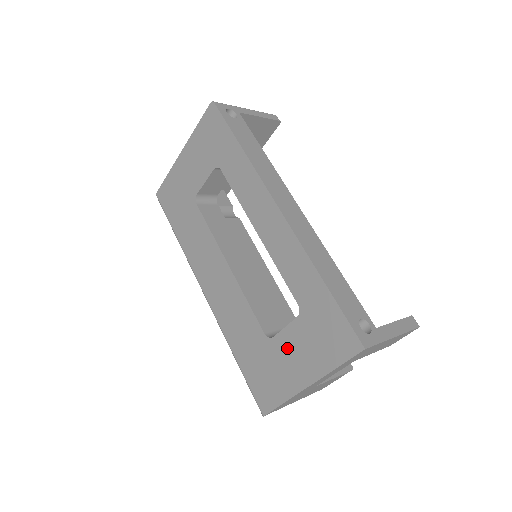
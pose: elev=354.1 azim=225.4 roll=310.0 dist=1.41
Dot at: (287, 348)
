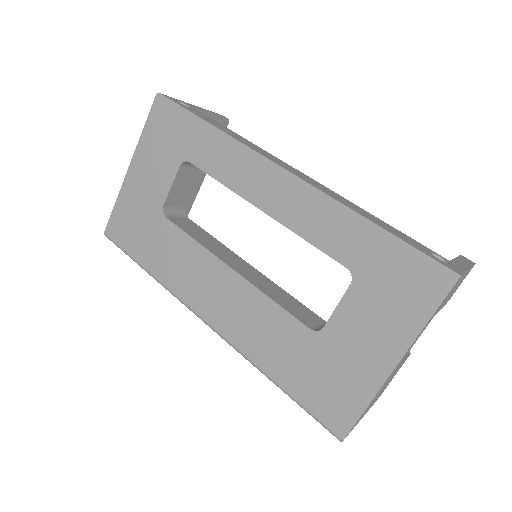
Dot at: (349, 331)
